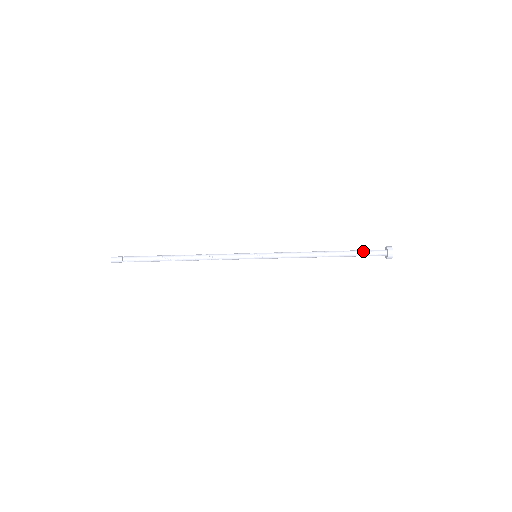
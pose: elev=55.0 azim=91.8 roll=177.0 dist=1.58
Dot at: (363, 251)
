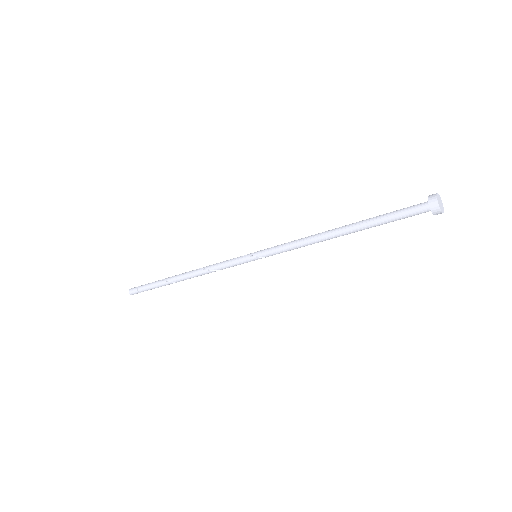
Dot at: (391, 216)
